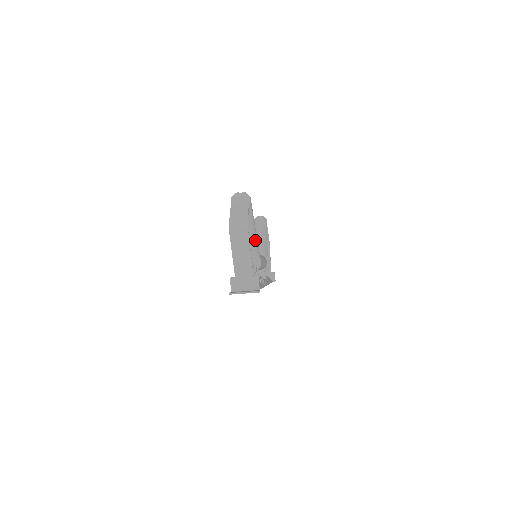
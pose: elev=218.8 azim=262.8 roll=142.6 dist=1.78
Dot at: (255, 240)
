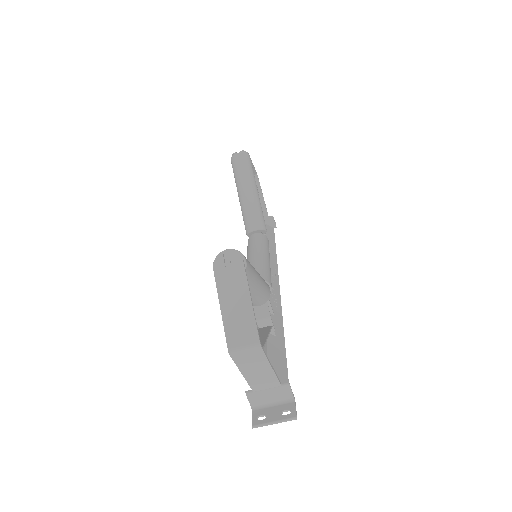
Dot at: (261, 289)
